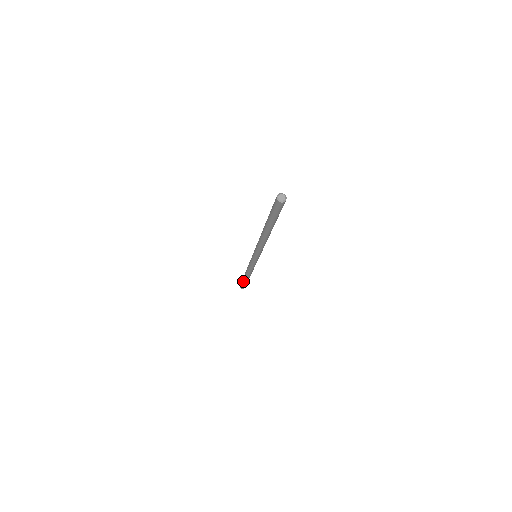
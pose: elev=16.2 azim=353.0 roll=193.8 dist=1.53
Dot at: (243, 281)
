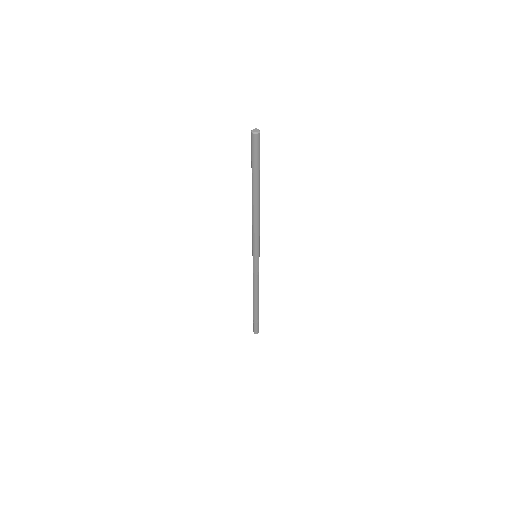
Dot at: (253, 316)
